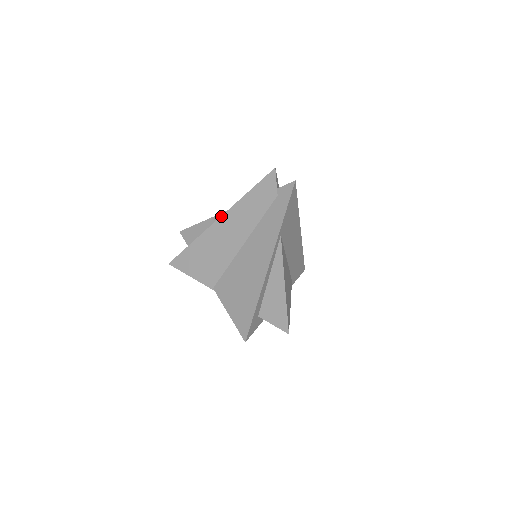
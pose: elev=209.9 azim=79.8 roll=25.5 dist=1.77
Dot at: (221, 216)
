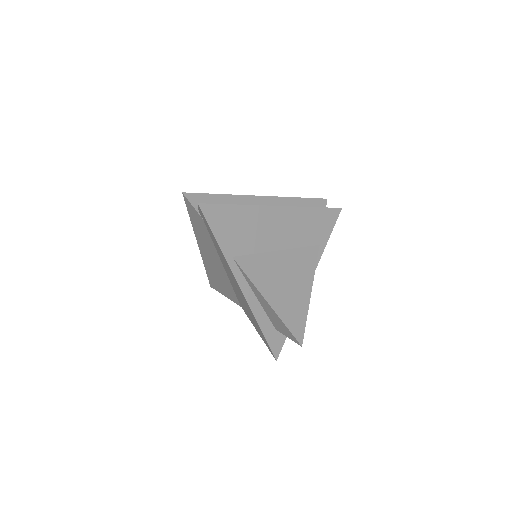
Dot at: occluded
